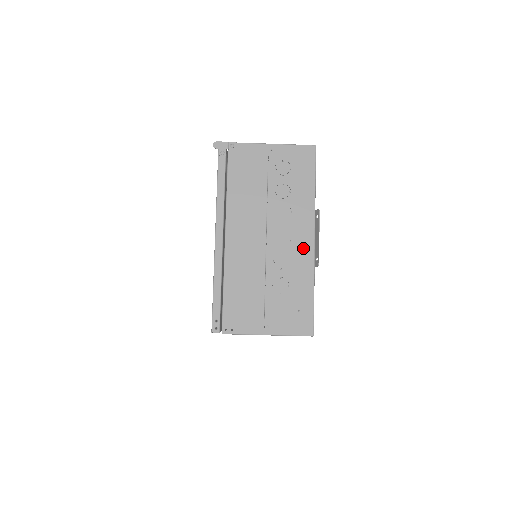
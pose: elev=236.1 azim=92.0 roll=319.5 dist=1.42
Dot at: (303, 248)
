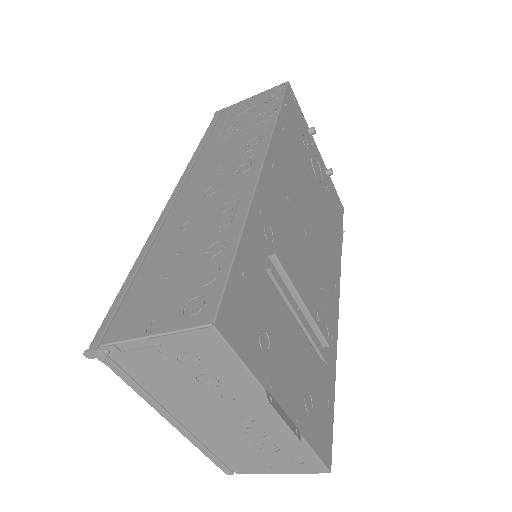
Dot at: (273, 421)
